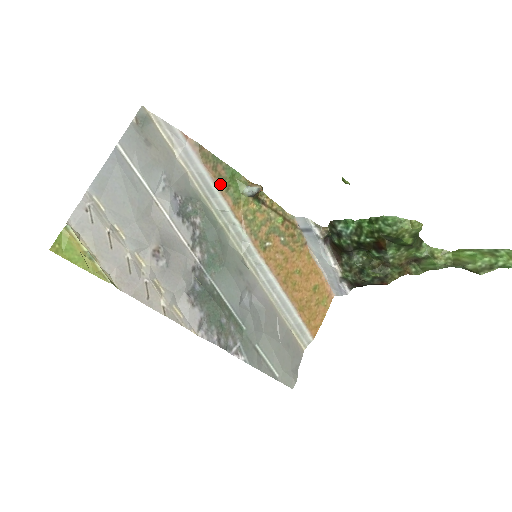
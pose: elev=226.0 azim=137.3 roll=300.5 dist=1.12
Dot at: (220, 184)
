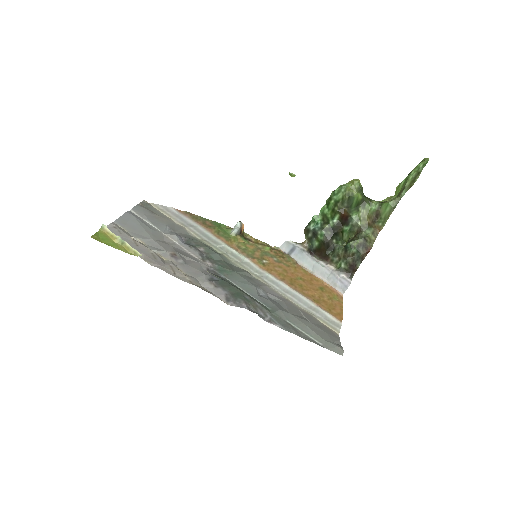
Dot at: (212, 231)
